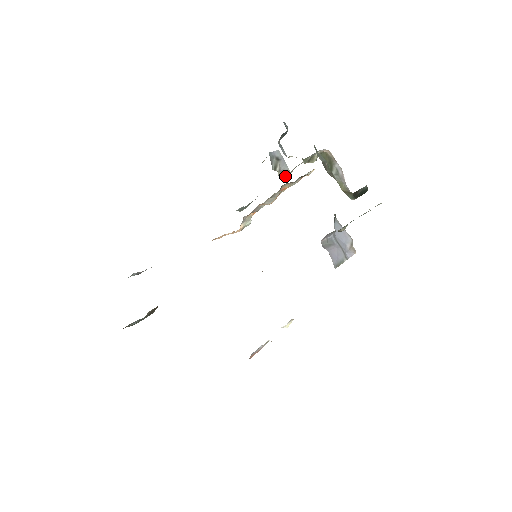
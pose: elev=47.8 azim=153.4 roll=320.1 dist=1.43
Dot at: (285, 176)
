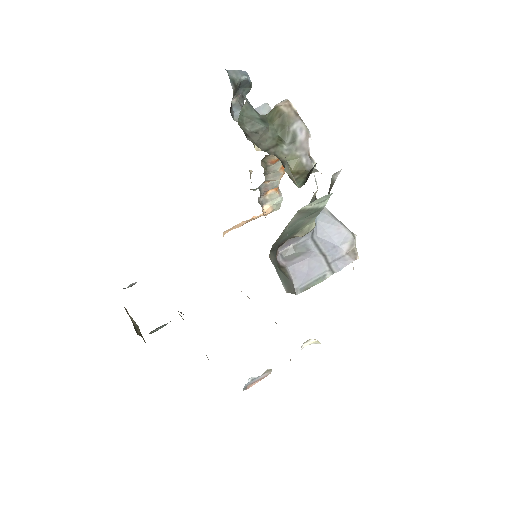
Dot at: occluded
